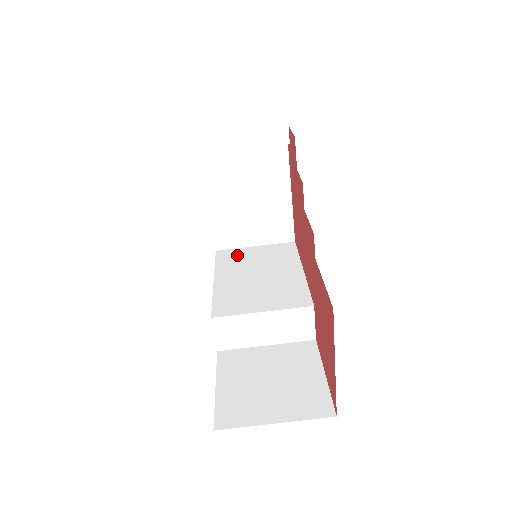
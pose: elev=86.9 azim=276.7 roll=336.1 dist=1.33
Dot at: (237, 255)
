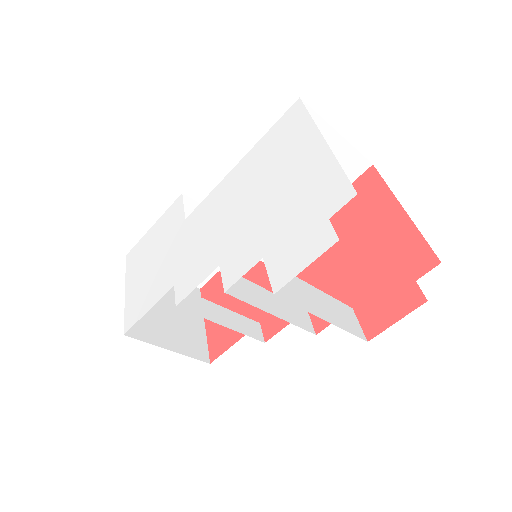
Dot at: occluded
